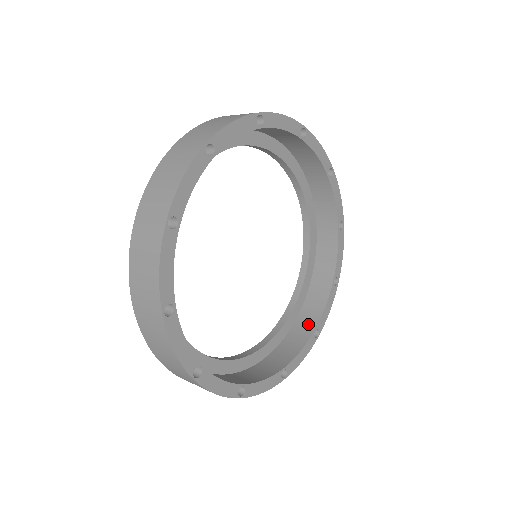
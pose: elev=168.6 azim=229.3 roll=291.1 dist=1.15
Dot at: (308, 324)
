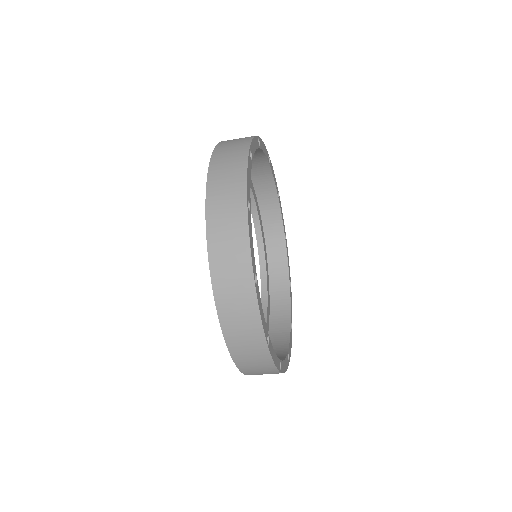
Dot at: occluded
